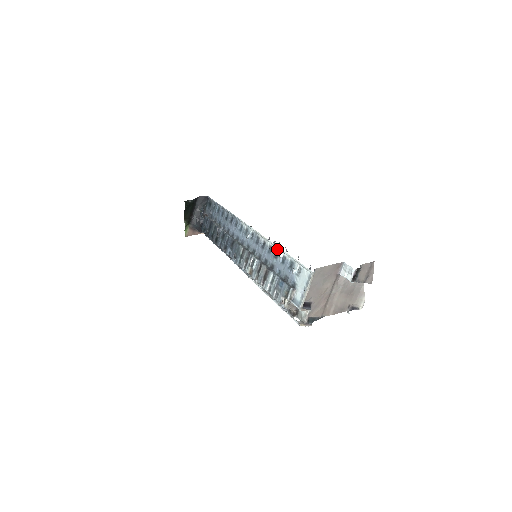
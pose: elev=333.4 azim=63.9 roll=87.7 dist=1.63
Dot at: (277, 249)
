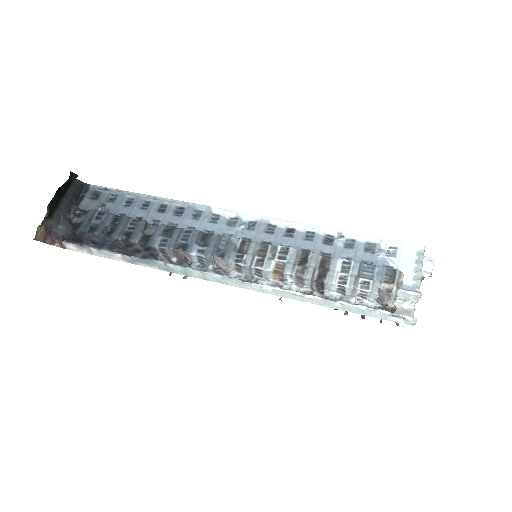
Dot at: (329, 233)
